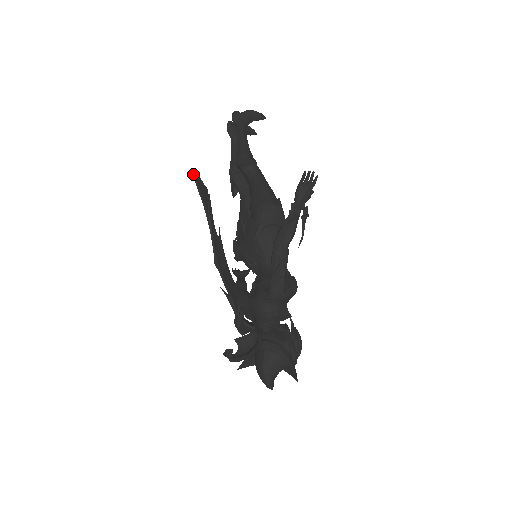
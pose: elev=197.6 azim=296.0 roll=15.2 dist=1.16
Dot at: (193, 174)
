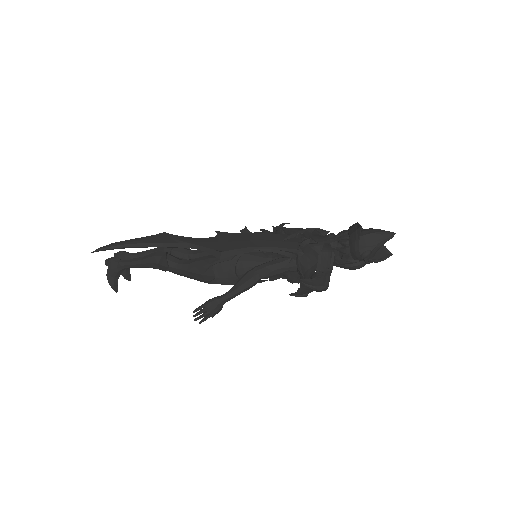
Dot at: (109, 247)
